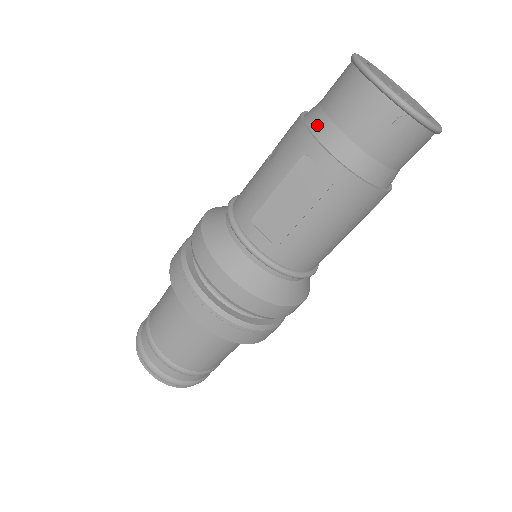
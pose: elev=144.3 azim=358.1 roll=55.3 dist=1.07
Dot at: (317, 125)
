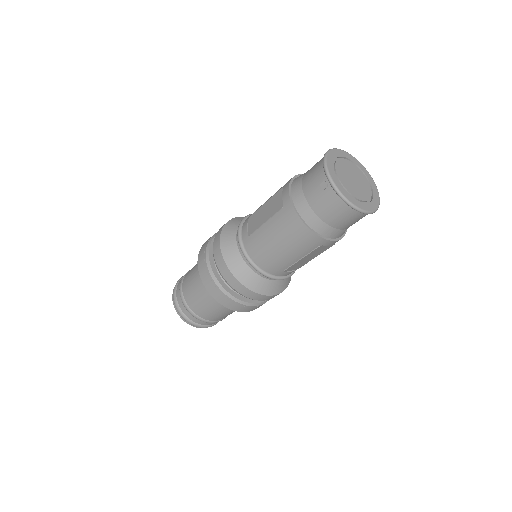
Dot at: (299, 177)
